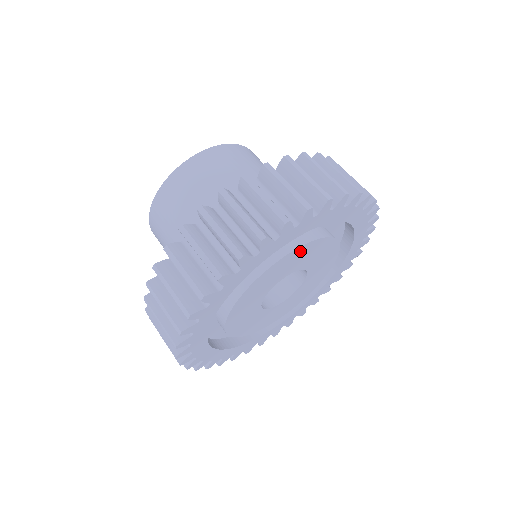
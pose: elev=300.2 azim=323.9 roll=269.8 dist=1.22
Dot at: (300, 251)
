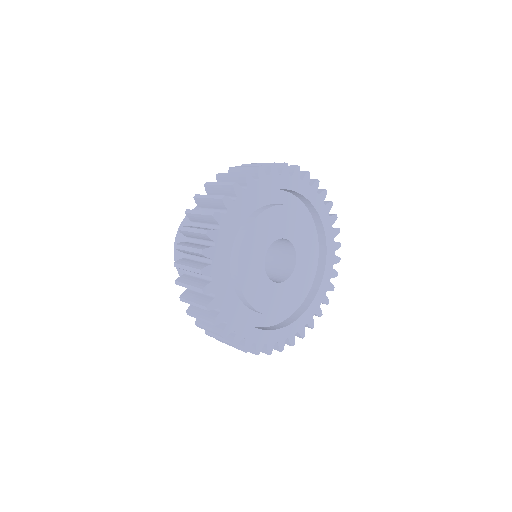
Dot at: (312, 240)
